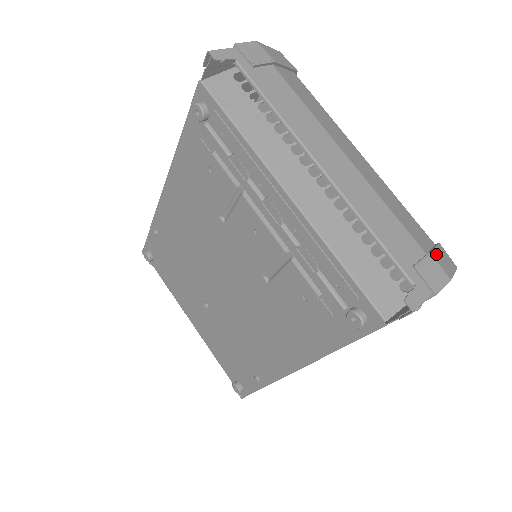
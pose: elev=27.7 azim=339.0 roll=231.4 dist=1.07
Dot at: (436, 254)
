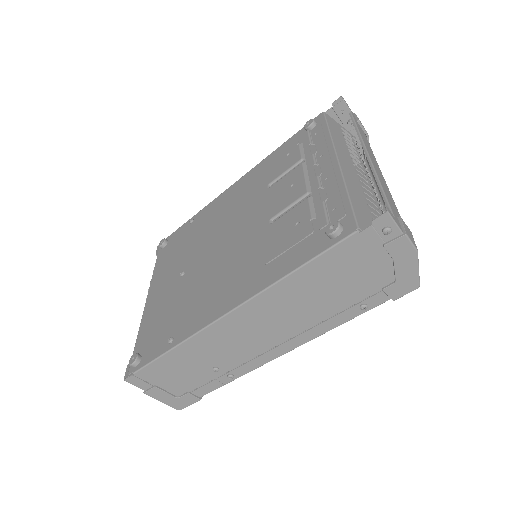
Dot at: occluded
